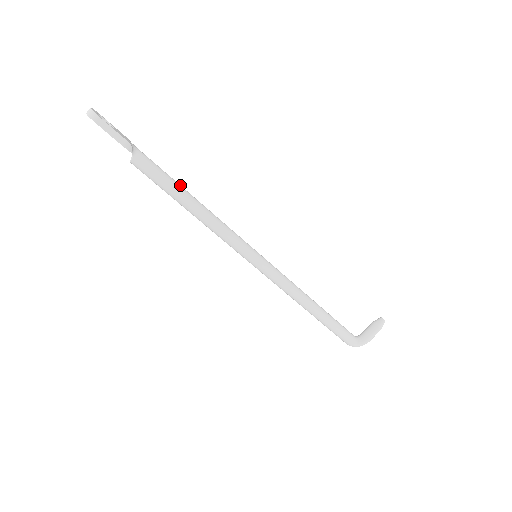
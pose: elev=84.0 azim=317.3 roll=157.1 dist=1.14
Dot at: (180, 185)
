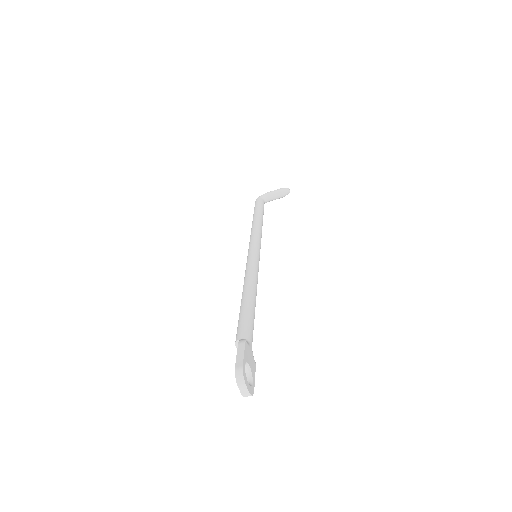
Dot at: occluded
